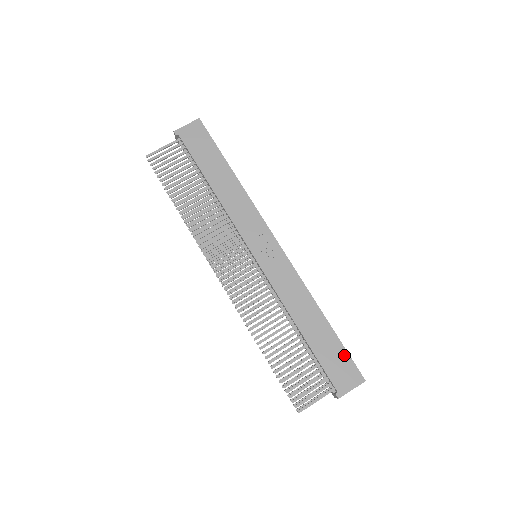
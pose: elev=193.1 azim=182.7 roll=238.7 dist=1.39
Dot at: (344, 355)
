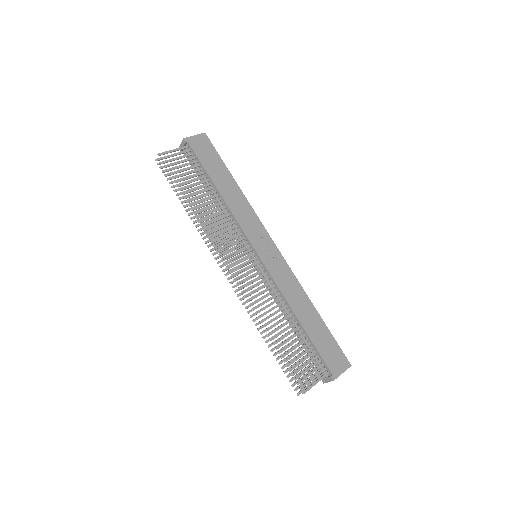
Dot at: (334, 343)
